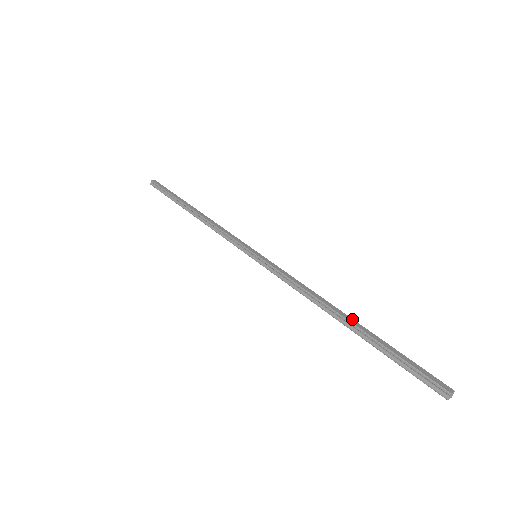
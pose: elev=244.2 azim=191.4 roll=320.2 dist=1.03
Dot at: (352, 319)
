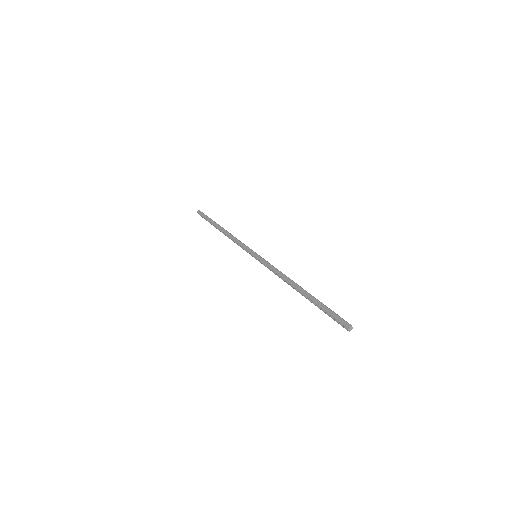
Dot at: (303, 290)
